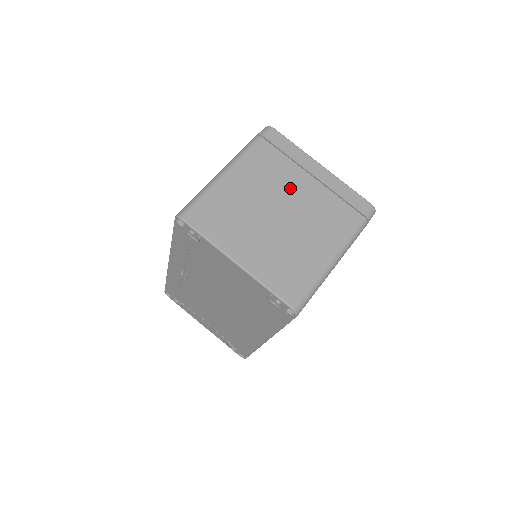
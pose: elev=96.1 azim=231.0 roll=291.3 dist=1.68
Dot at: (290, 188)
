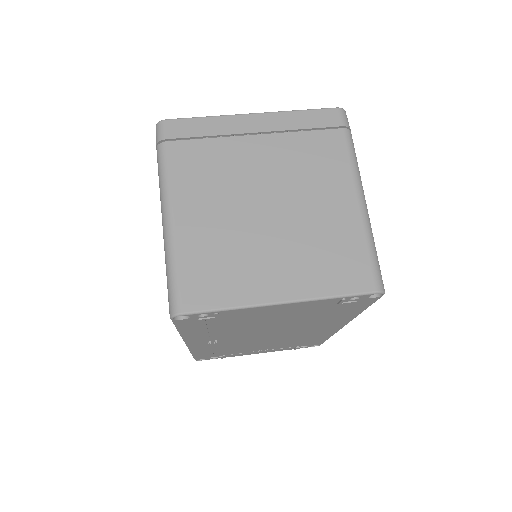
Dot at: (248, 169)
